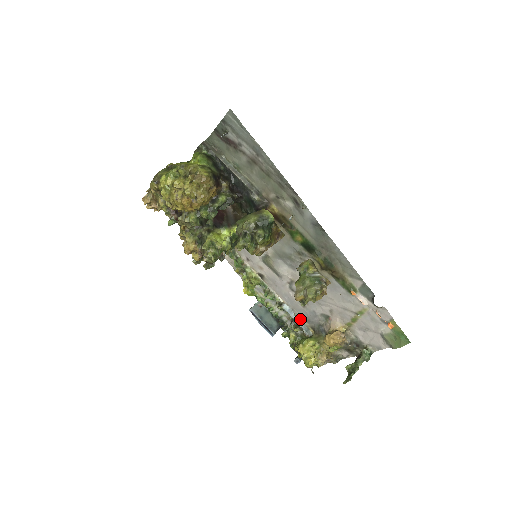
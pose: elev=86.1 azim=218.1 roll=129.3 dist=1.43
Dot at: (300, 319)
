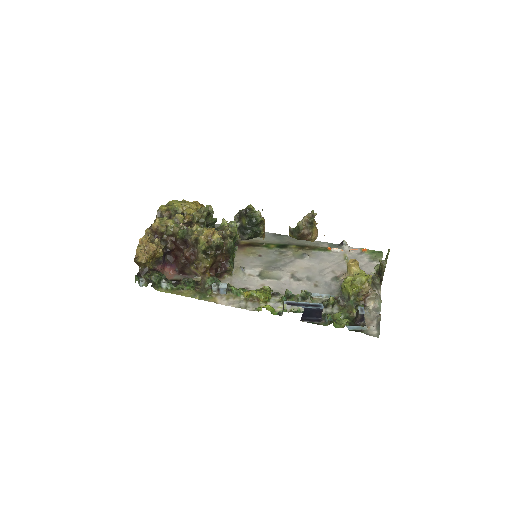
Dot at: (325, 298)
